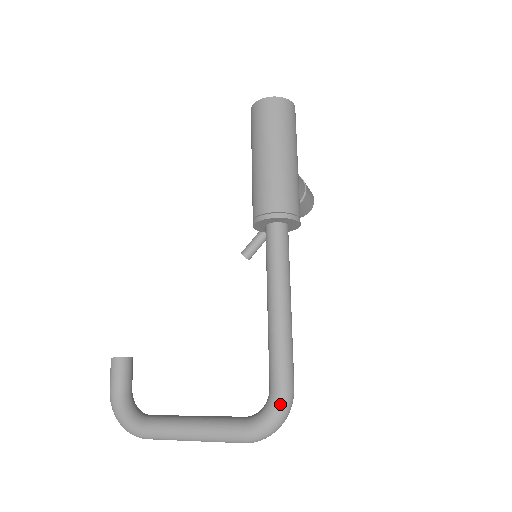
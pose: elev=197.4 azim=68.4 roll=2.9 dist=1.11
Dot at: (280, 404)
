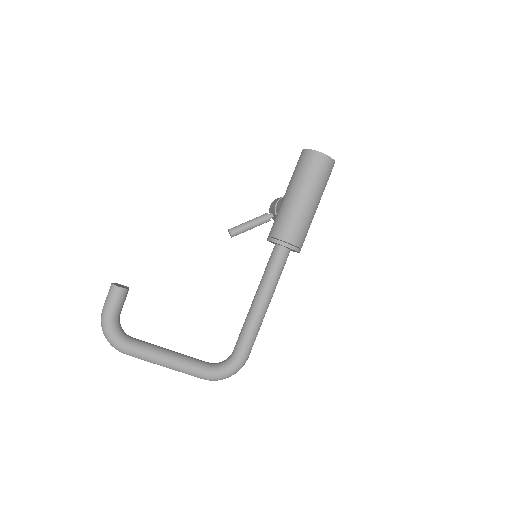
Dot at: (240, 366)
